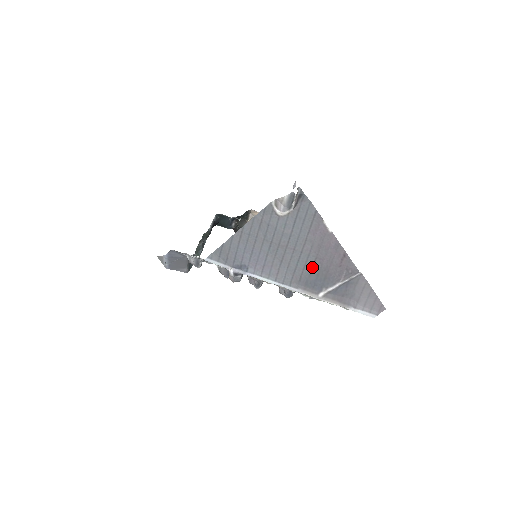
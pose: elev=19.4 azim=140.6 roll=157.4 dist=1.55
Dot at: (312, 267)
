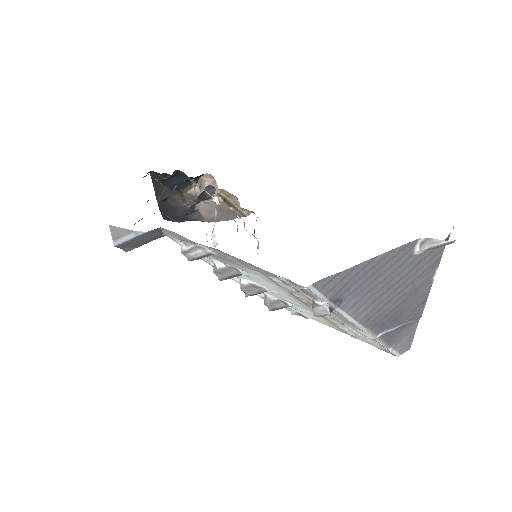
Dot at: (394, 309)
